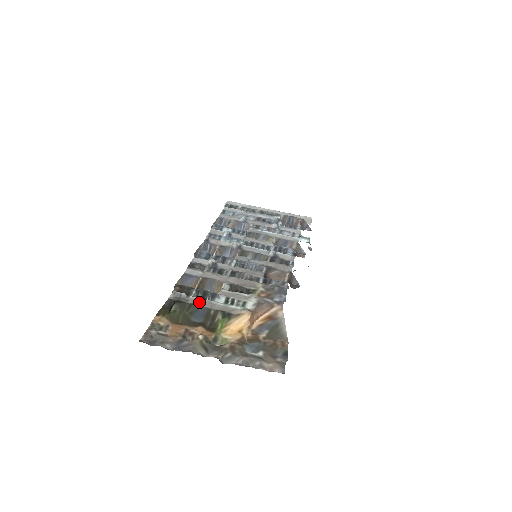
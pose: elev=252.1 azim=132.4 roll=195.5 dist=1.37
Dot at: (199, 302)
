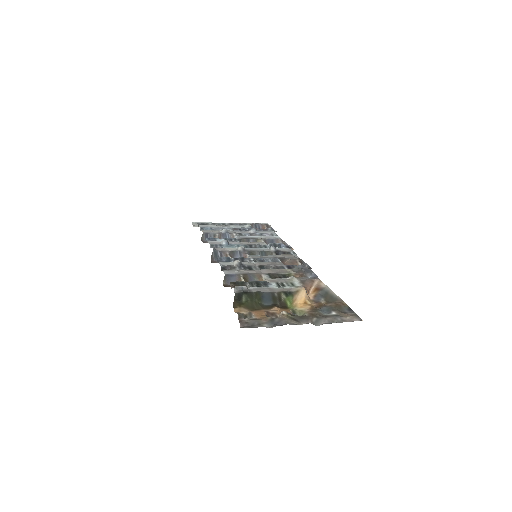
Dot at: (260, 290)
